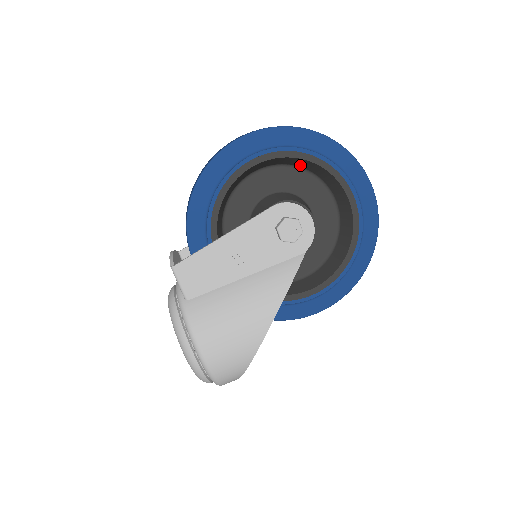
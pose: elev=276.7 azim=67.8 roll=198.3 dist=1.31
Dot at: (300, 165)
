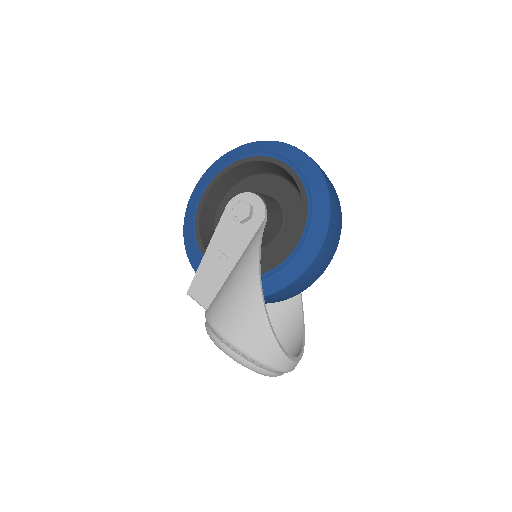
Dot at: (243, 176)
